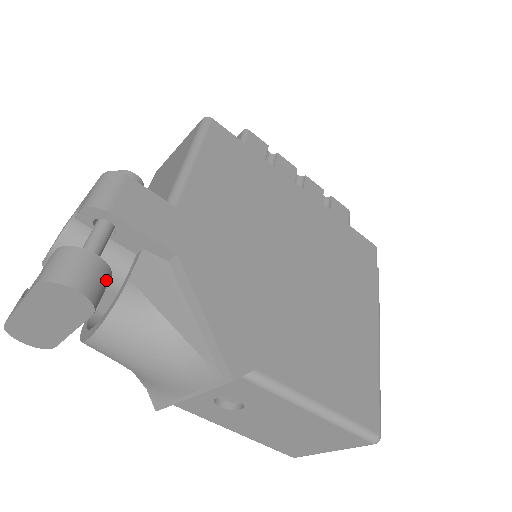
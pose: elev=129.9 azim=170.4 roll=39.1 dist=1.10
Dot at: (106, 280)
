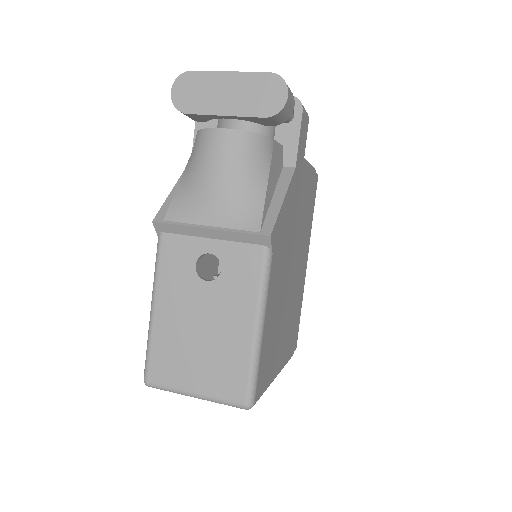
Dot at: (282, 120)
